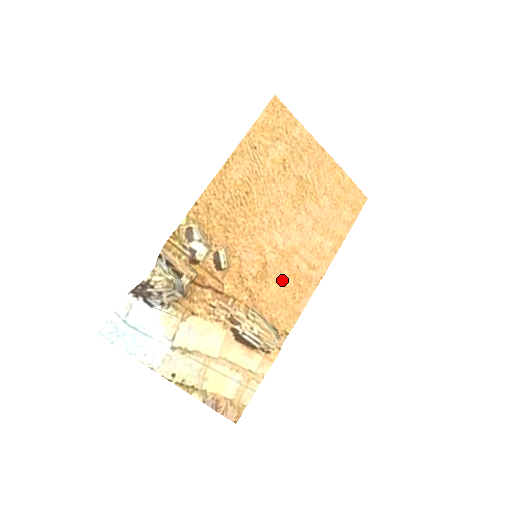
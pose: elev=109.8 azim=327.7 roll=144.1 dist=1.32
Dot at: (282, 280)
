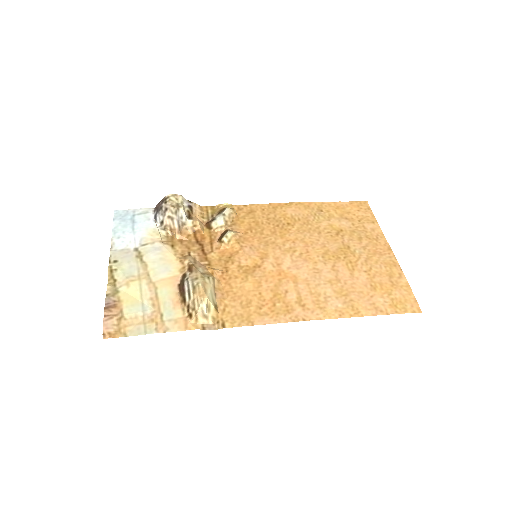
Dot at: (262, 287)
